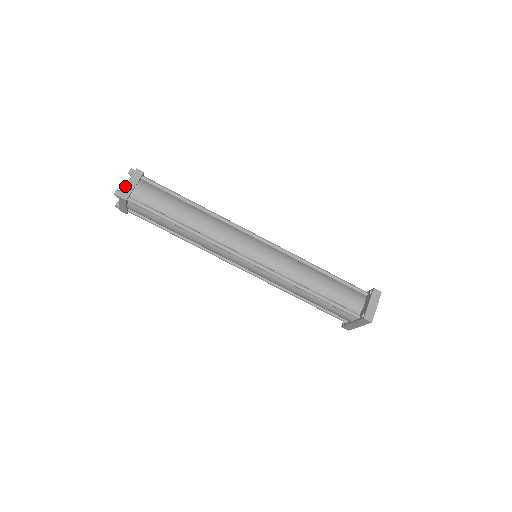
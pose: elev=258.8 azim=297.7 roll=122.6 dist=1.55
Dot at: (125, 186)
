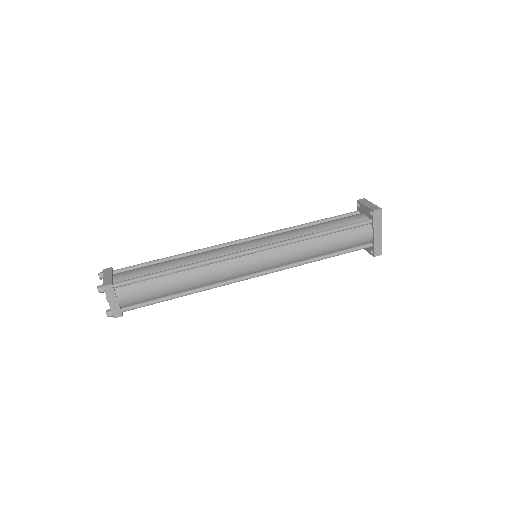
Dot at: (103, 280)
